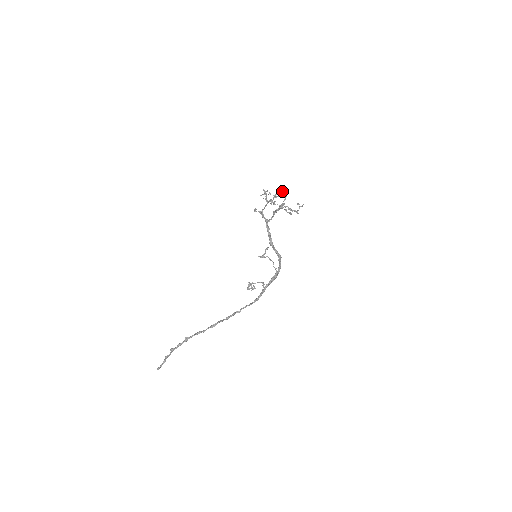
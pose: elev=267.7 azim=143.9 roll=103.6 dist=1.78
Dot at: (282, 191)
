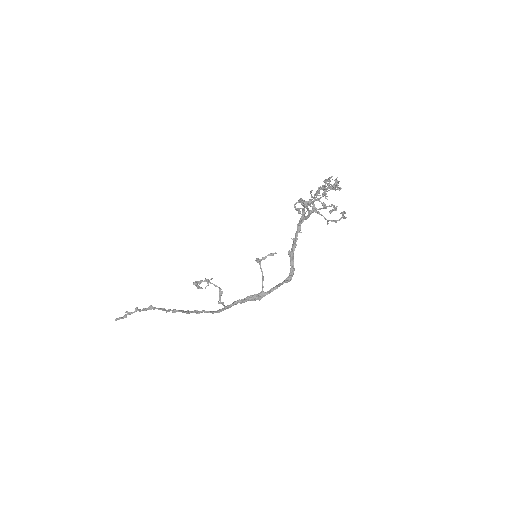
Dot at: (325, 179)
